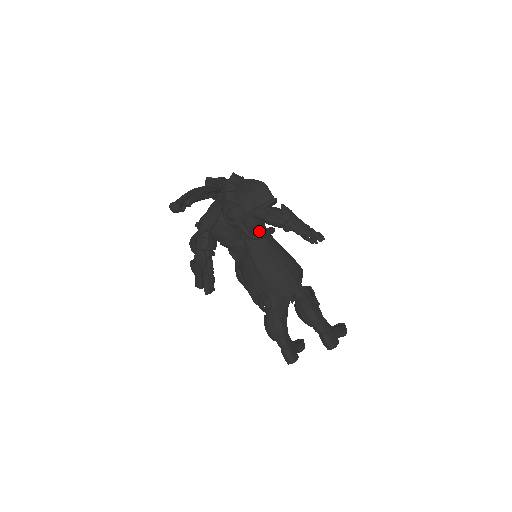
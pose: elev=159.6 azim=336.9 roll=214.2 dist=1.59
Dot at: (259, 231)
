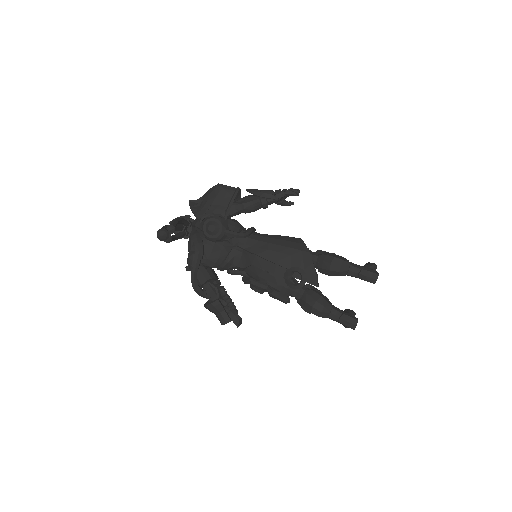
Dot at: occluded
